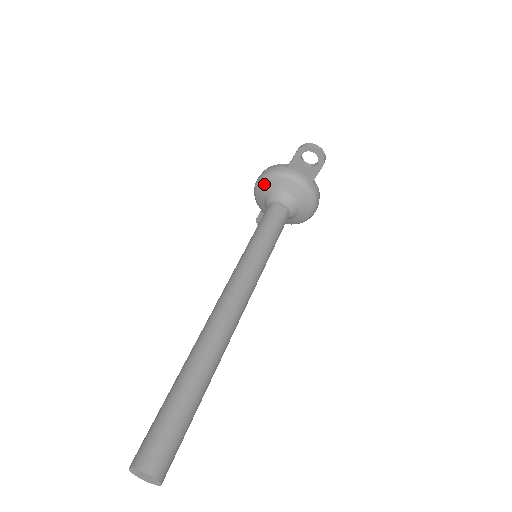
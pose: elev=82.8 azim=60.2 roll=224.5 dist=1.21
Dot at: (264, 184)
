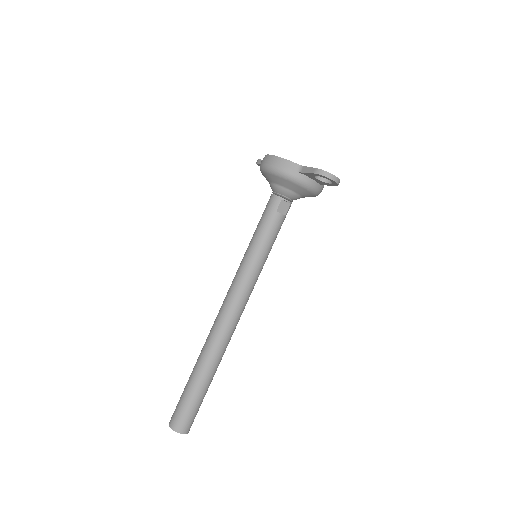
Dot at: (273, 176)
